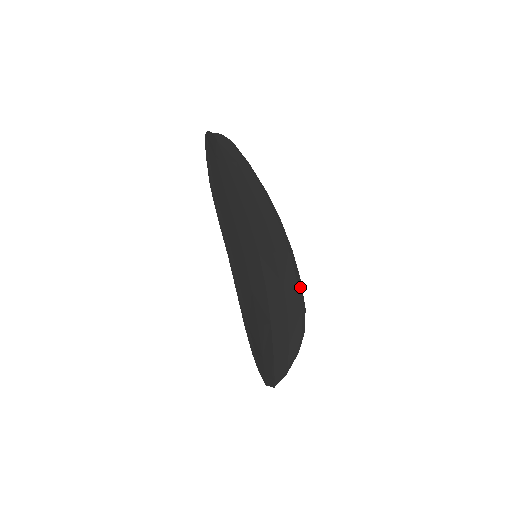
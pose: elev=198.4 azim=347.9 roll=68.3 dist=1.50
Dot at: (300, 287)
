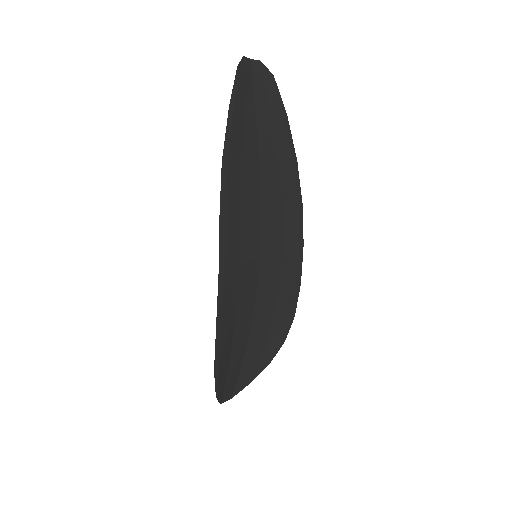
Dot at: (297, 292)
